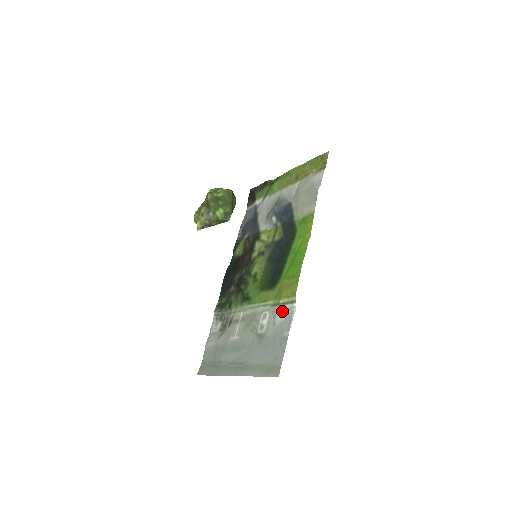
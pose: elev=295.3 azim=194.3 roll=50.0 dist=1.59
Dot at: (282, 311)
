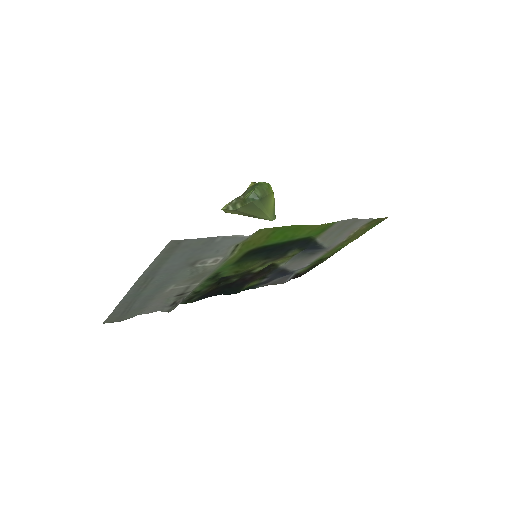
Dot at: (235, 243)
